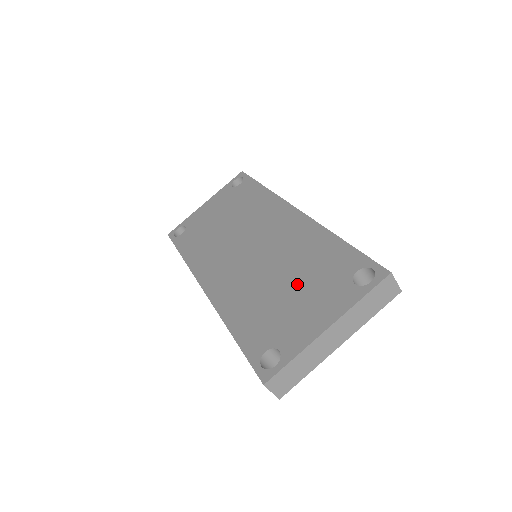
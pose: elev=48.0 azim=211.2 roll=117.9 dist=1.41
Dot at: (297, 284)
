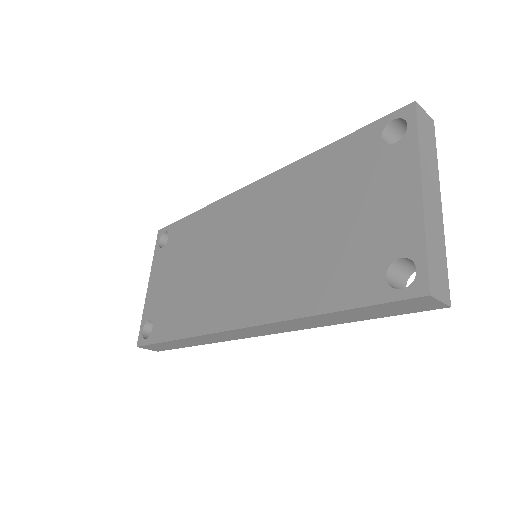
Dot at: (336, 209)
